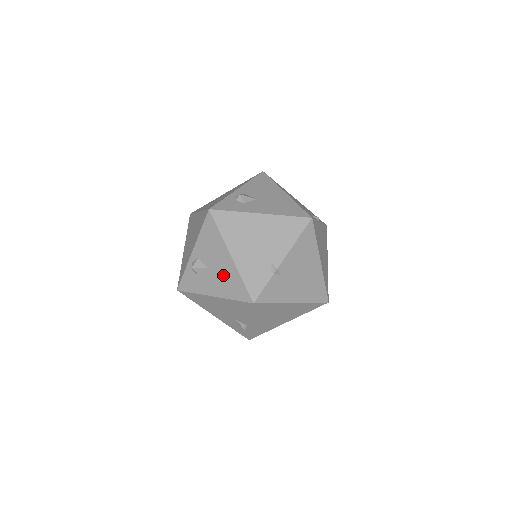
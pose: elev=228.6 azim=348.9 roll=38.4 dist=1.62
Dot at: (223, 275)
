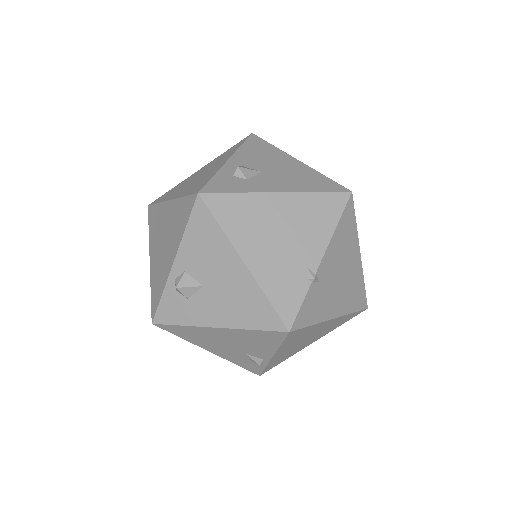
Dot at: (232, 294)
